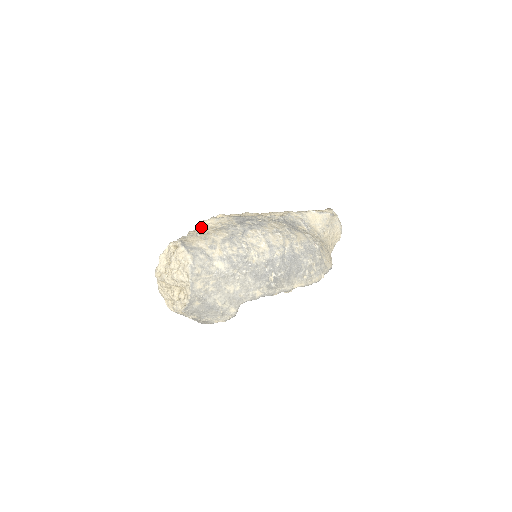
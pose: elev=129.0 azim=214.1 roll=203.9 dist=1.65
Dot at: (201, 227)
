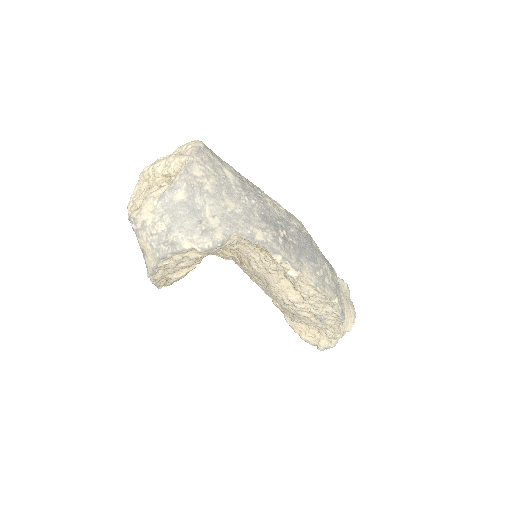
Dot at: occluded
